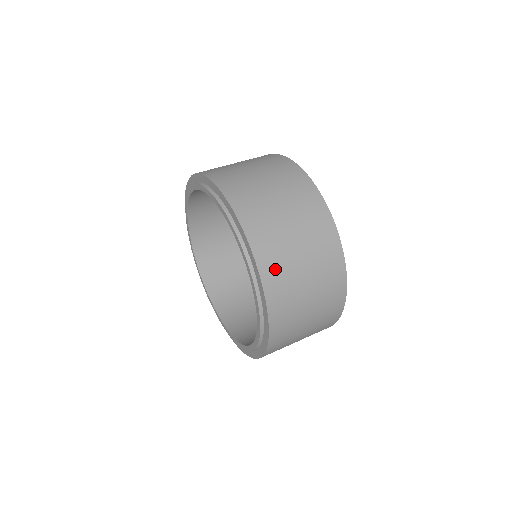
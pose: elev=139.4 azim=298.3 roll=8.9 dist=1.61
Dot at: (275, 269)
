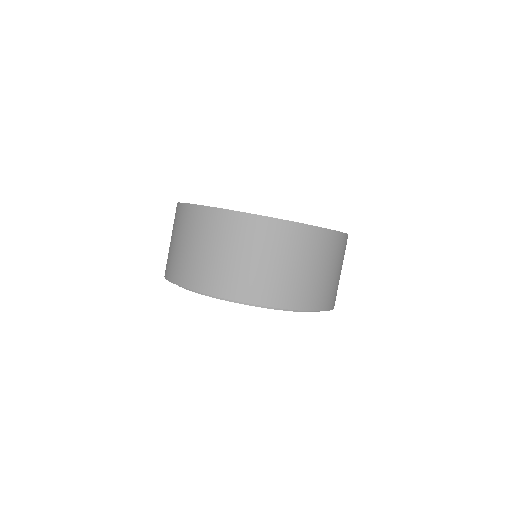
Dot at: (305, 296)
